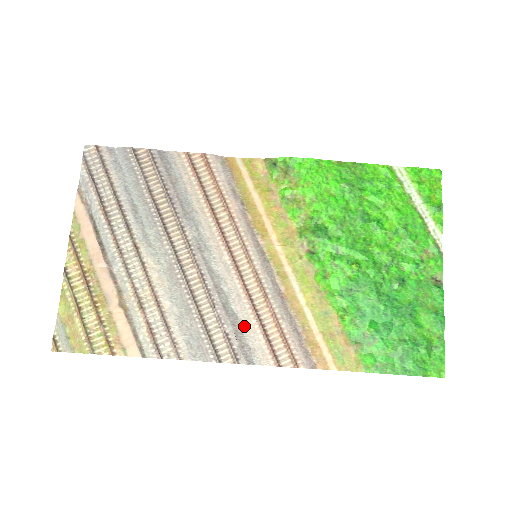
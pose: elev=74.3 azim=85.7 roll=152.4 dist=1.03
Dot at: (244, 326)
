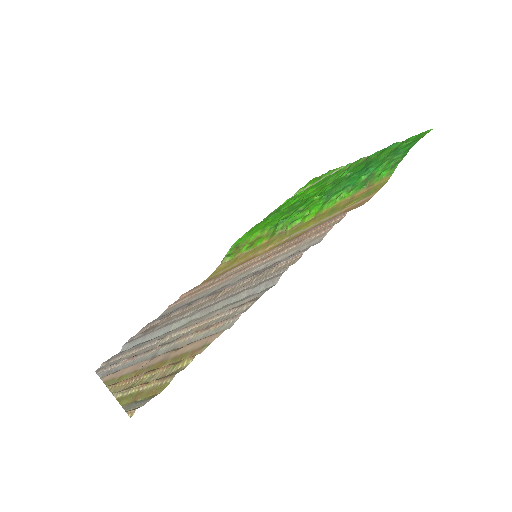
Dot at: (287, 256)
